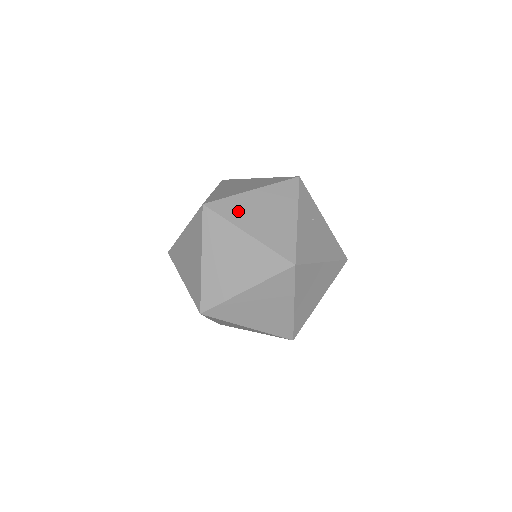
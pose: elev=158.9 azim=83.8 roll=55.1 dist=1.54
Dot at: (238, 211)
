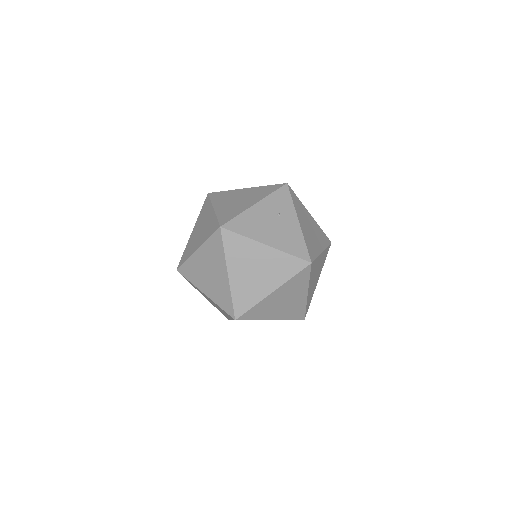
Dot at: (223, 197)
